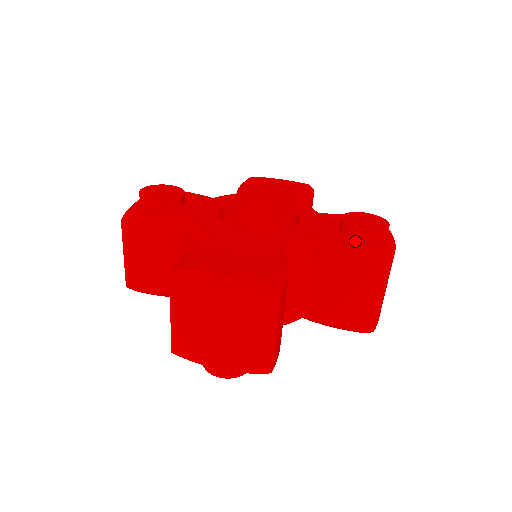
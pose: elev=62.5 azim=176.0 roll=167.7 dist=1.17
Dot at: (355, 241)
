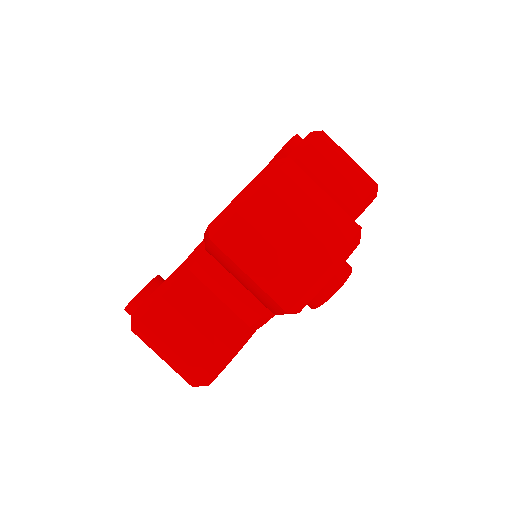
Dot at: occluded
